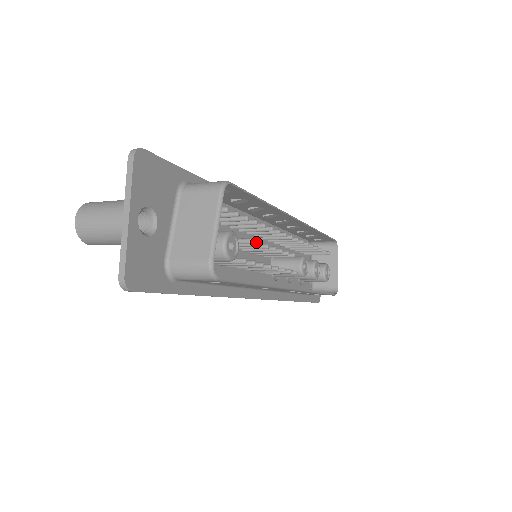
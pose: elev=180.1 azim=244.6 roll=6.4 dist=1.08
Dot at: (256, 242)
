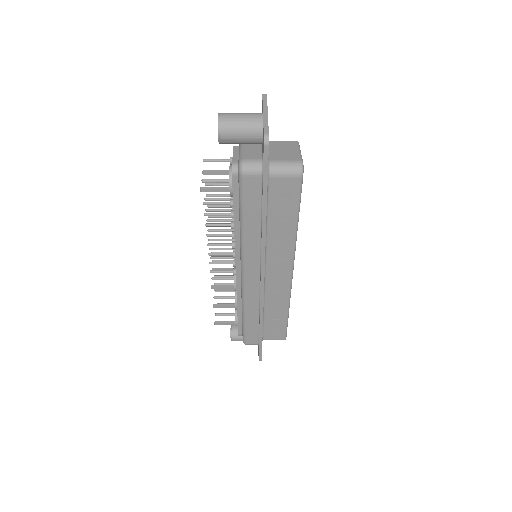
Dot at: occluded
